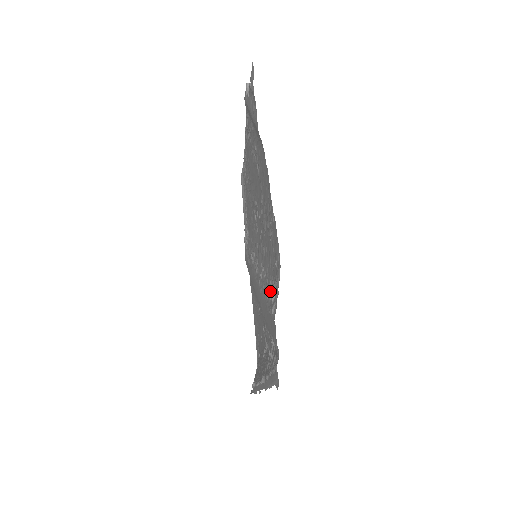
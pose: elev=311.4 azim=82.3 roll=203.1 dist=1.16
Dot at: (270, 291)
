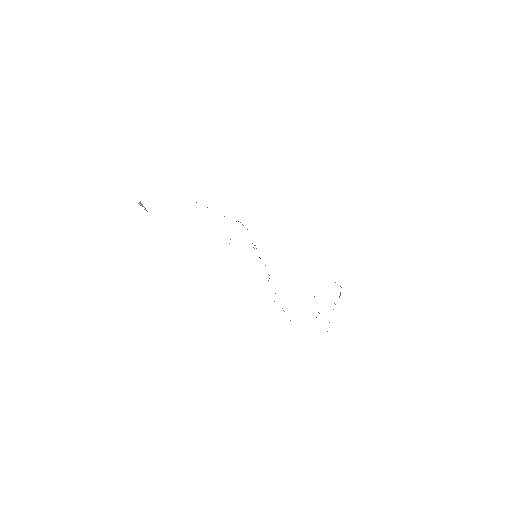
Dot at: occluded
